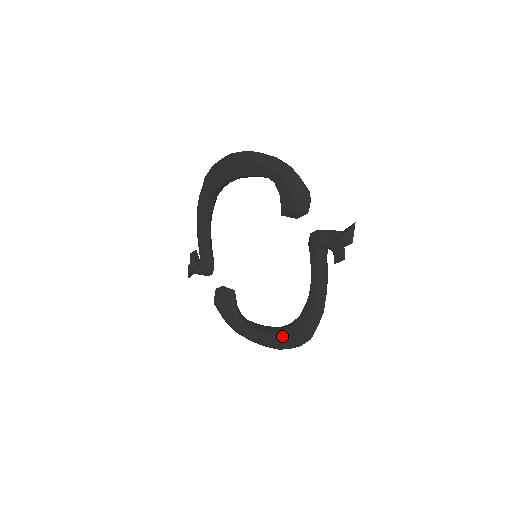
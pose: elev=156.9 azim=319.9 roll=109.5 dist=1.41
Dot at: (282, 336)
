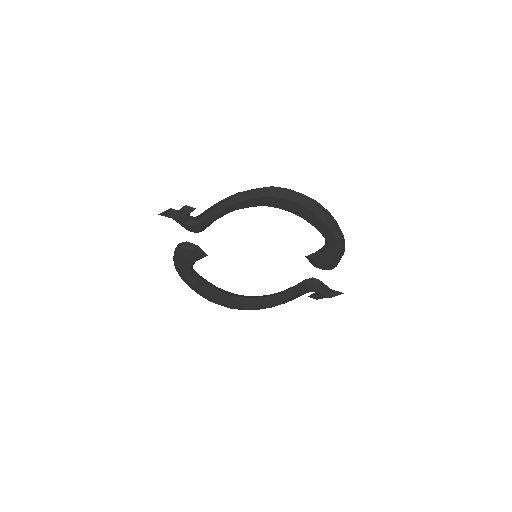
Dot at: (226, 301)
